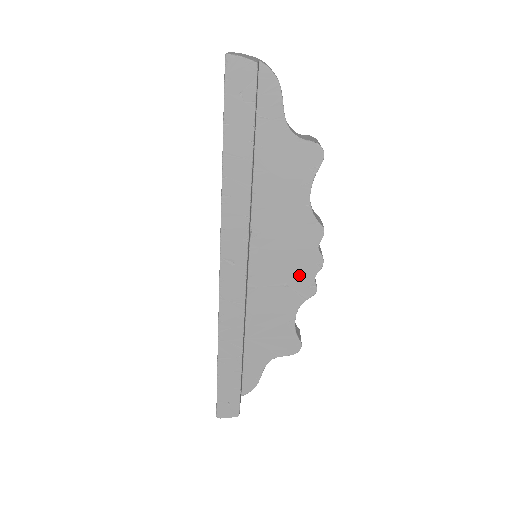
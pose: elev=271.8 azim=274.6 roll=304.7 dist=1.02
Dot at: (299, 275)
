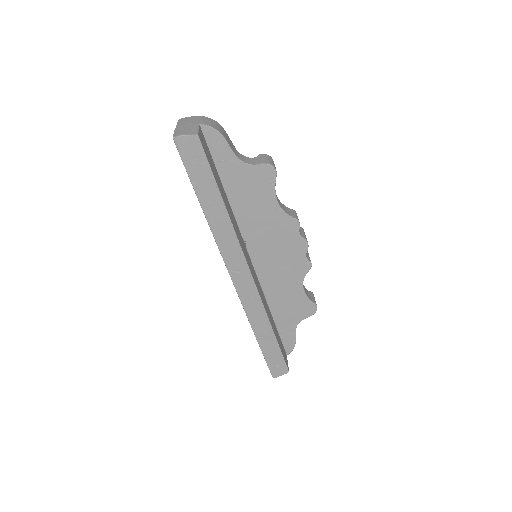
Dot at: (293, 258)
